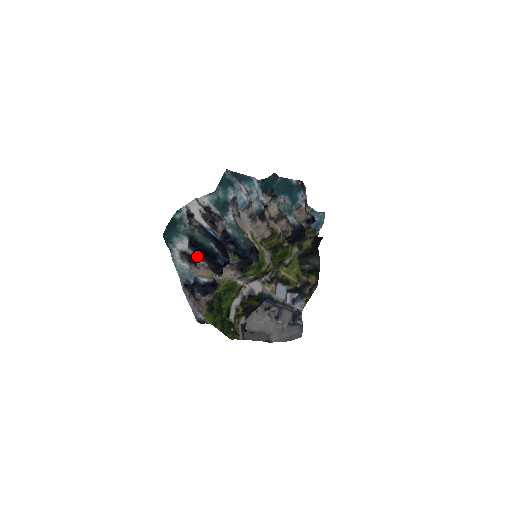
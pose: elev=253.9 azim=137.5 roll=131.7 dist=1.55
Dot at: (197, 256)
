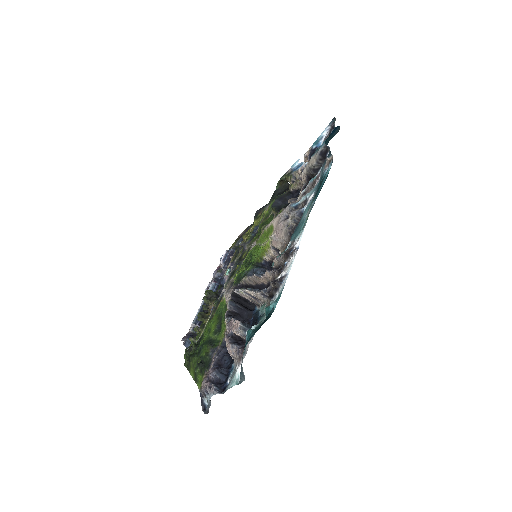
Dot at: (237, 322)
